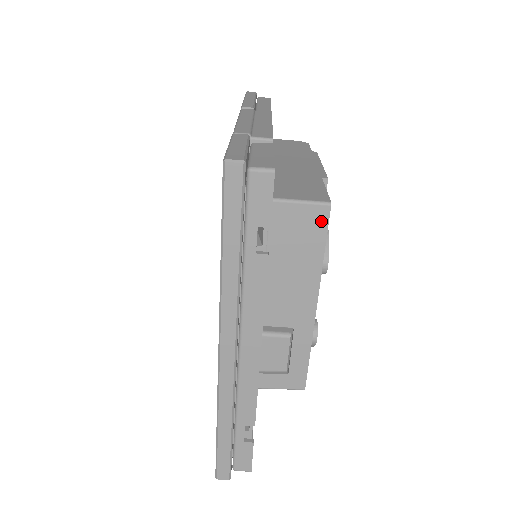
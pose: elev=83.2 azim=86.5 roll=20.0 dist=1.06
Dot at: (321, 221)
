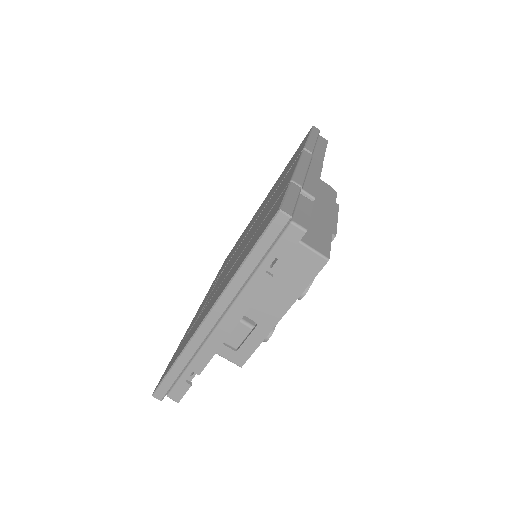
Dot at: (316, 267)
